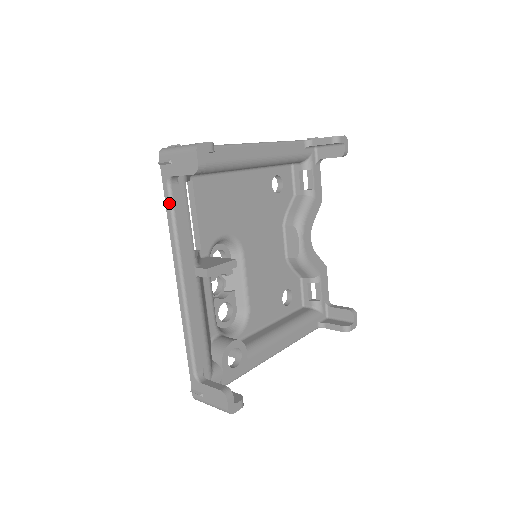
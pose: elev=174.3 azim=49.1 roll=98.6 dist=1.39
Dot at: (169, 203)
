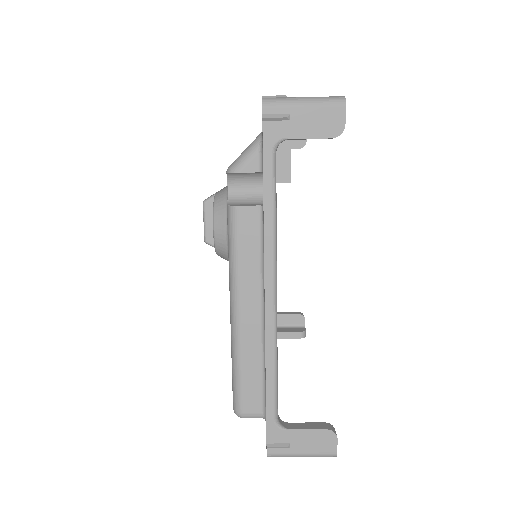
Dot at: occluded
